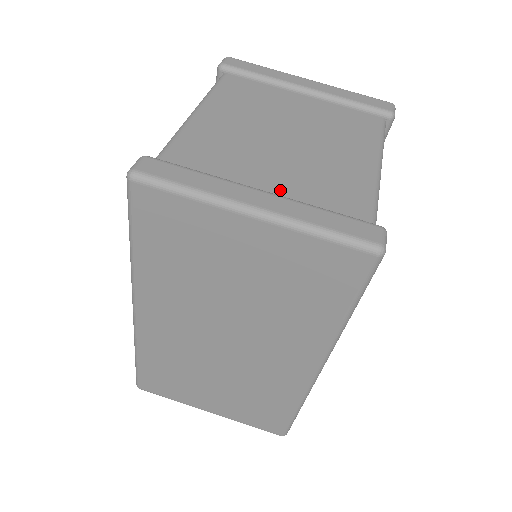
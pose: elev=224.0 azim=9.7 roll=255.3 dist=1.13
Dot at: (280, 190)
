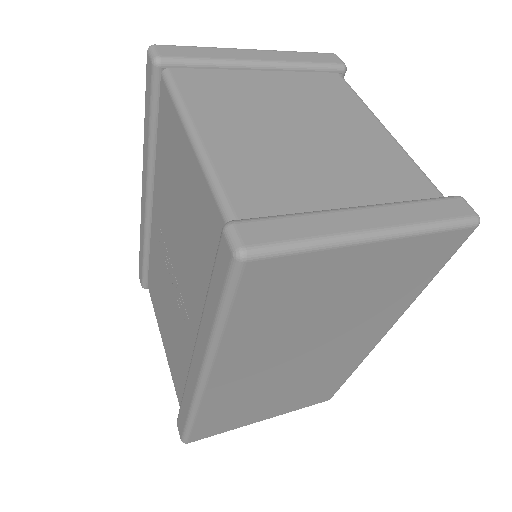
Dot at: (359, 197)
